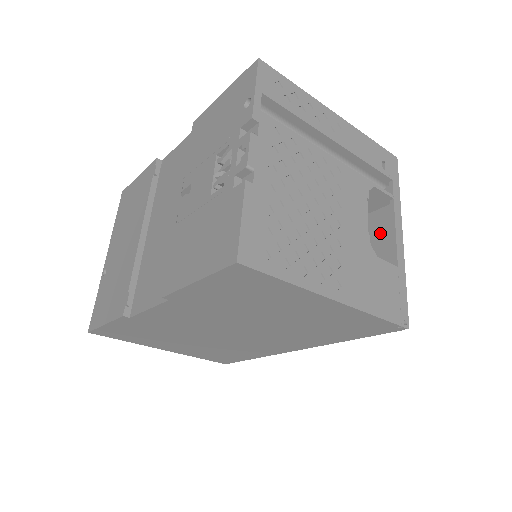
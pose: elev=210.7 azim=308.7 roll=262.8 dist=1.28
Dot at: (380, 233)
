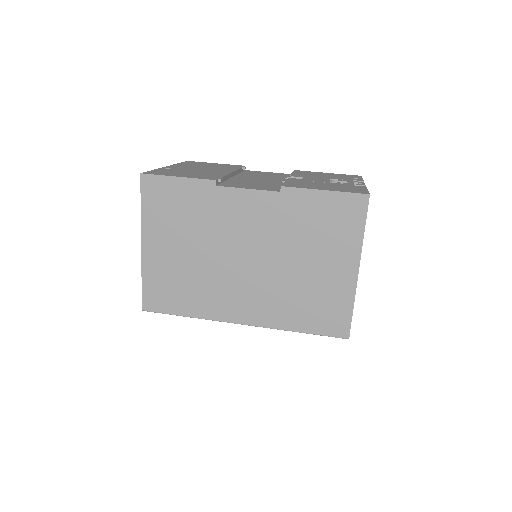
Dot at: occluded
